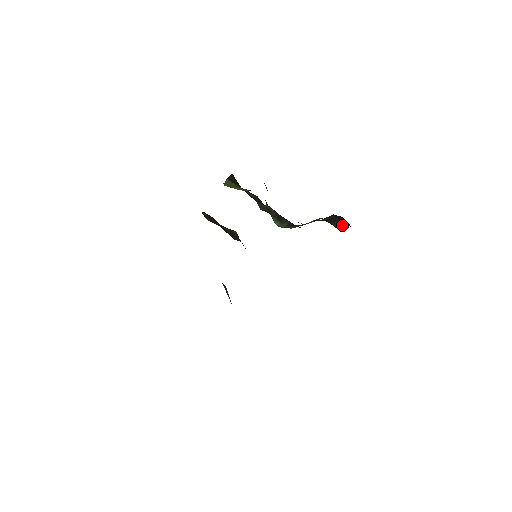
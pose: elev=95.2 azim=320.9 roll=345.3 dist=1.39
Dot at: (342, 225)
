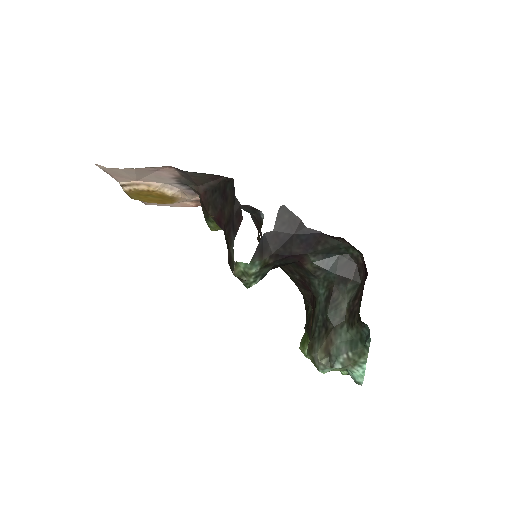
Dot at: occluded
